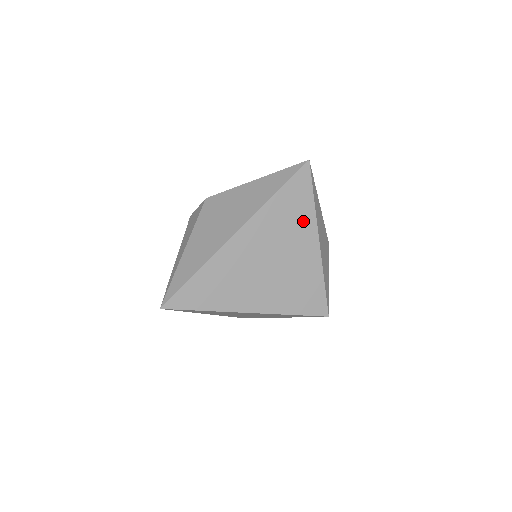
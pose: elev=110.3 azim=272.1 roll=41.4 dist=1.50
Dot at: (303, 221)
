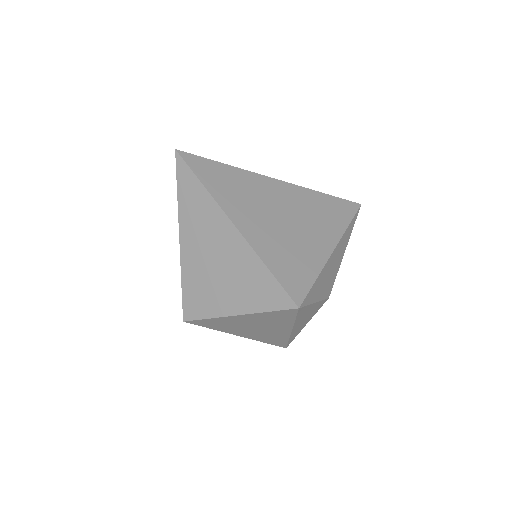
Dot at: (331, 225)
